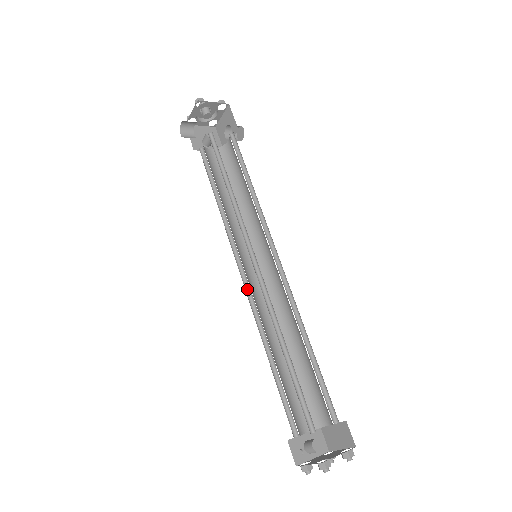
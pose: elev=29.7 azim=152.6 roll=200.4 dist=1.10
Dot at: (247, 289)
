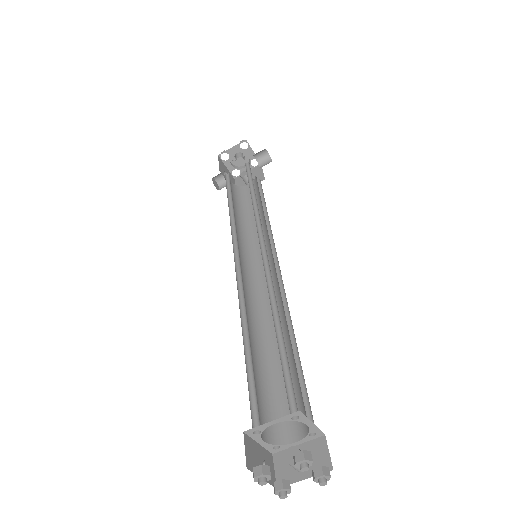
Dot at: (255, 293)
